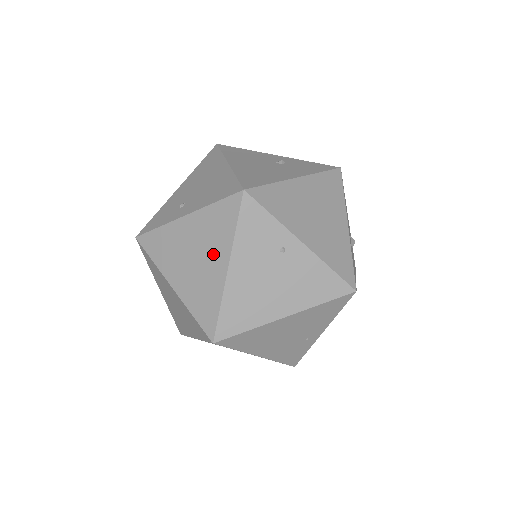
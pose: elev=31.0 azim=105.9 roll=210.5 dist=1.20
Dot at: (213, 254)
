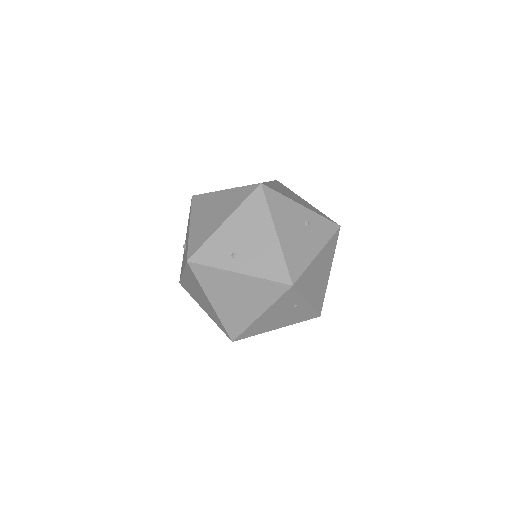
Dot at: (253, 304)
